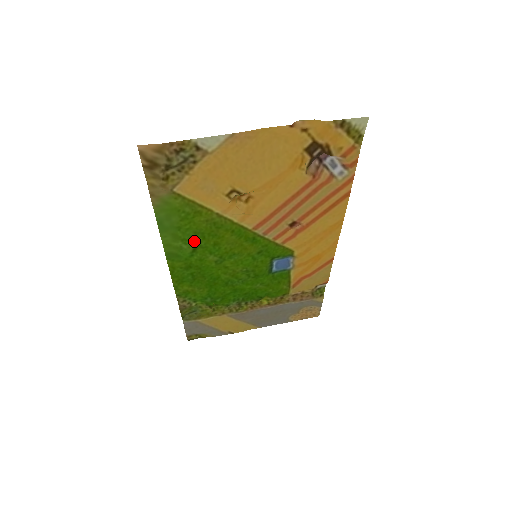
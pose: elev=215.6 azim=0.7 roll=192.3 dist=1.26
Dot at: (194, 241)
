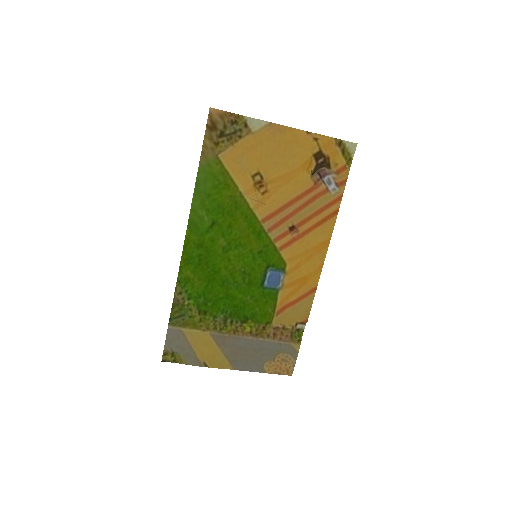
Dot at: (215, 215)
